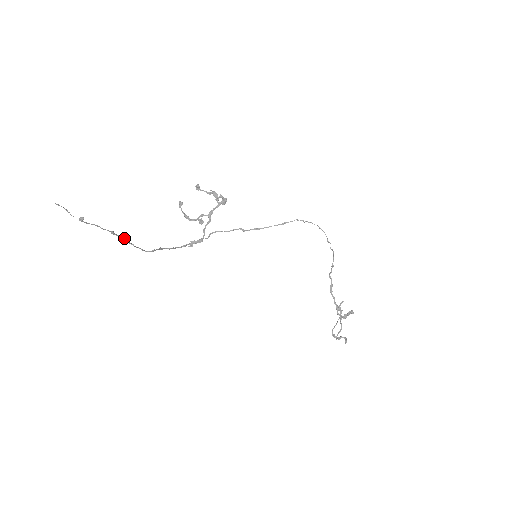
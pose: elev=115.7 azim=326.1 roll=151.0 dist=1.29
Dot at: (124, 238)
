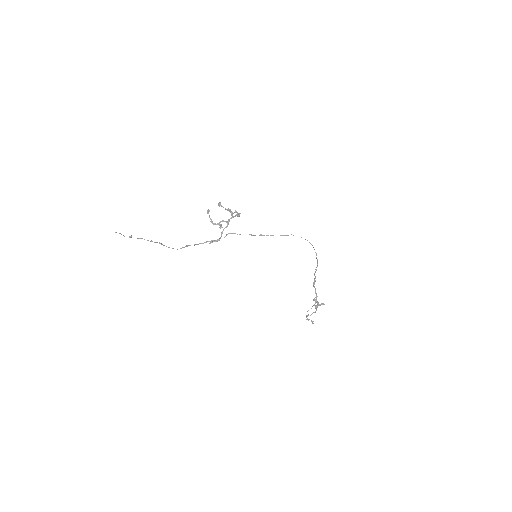
Dot at: occluded
